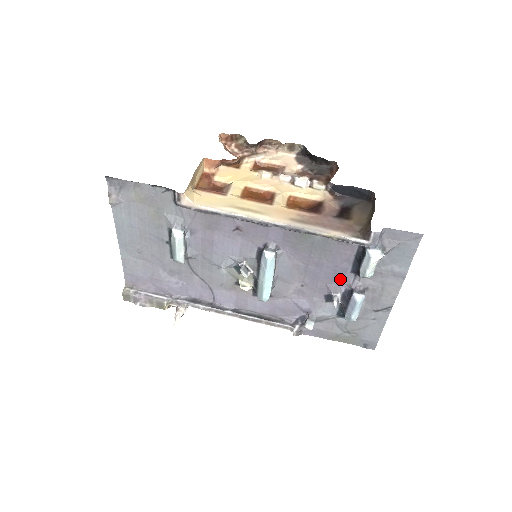
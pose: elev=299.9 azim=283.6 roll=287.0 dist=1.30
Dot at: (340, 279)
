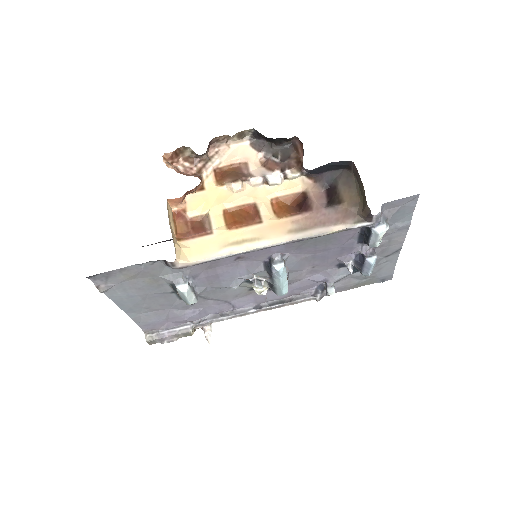
Dot at: (348, 251)
